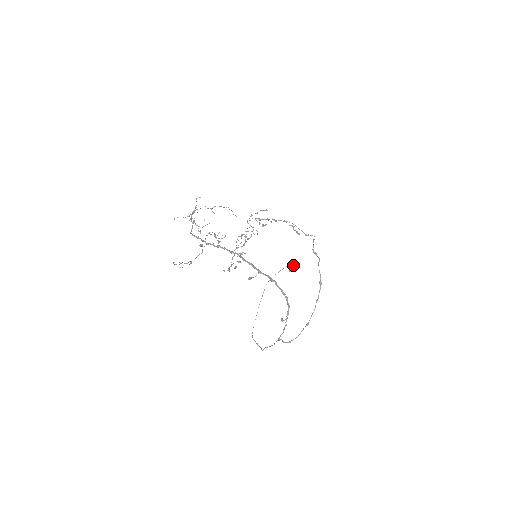
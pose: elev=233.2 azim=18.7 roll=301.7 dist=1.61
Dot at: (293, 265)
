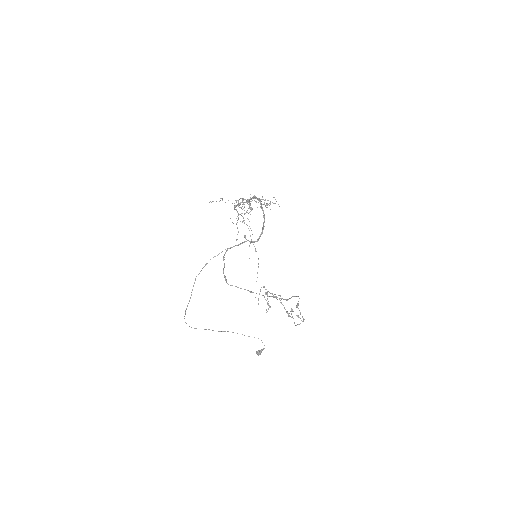
Dot at: occluded
